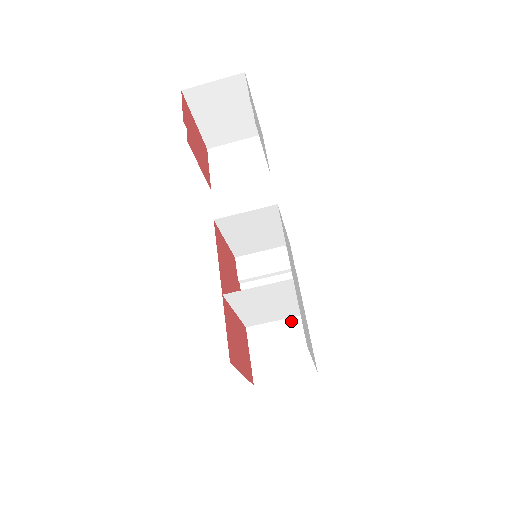
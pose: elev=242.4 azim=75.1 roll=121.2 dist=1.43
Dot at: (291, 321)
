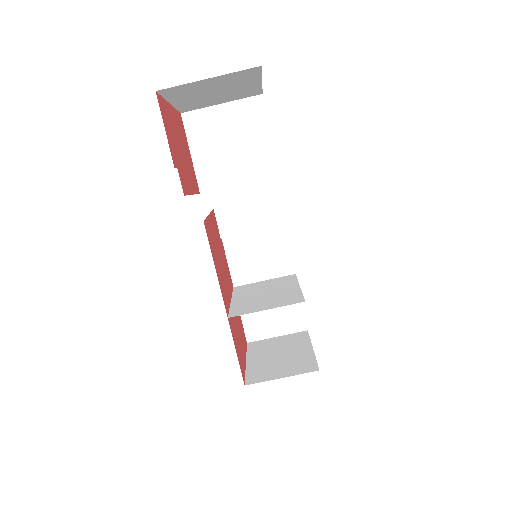
Dot at: occluded
